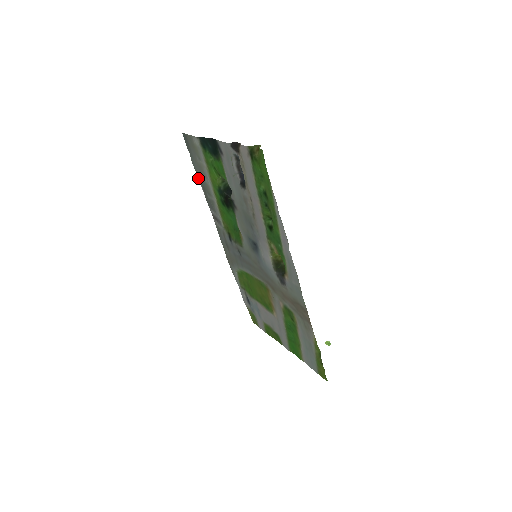
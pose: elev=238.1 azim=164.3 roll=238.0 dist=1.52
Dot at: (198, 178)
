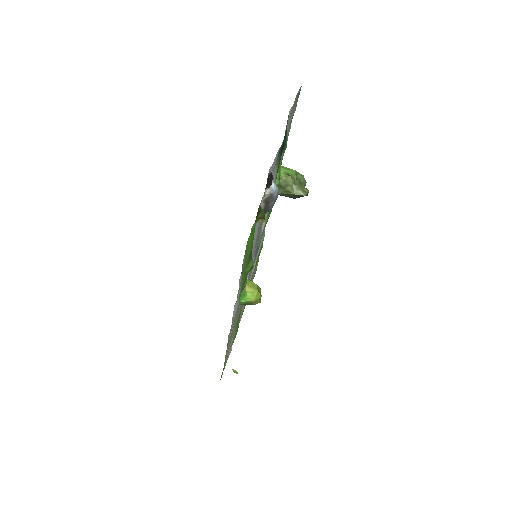
Dot at: occluded
